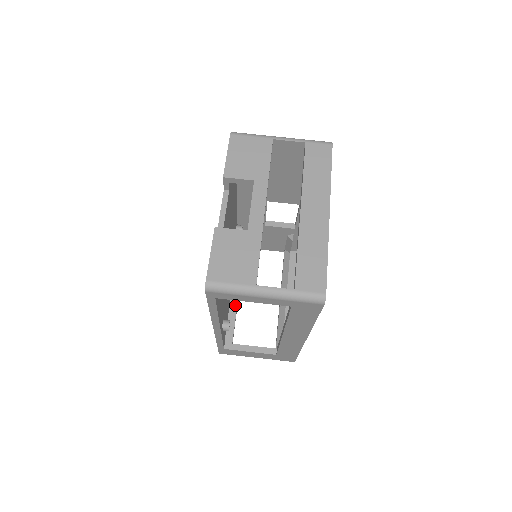
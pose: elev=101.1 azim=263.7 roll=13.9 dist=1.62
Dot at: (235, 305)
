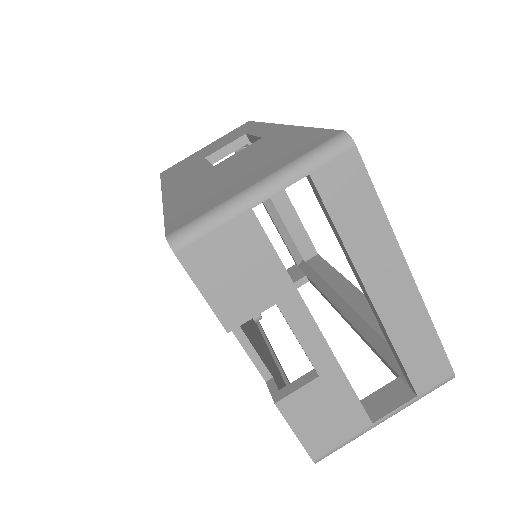
Dot at: occluded
